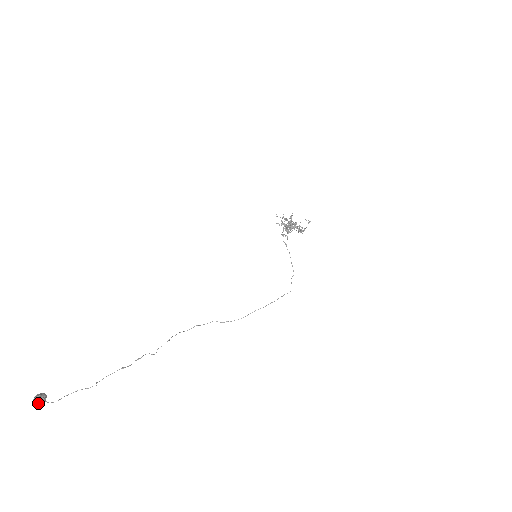
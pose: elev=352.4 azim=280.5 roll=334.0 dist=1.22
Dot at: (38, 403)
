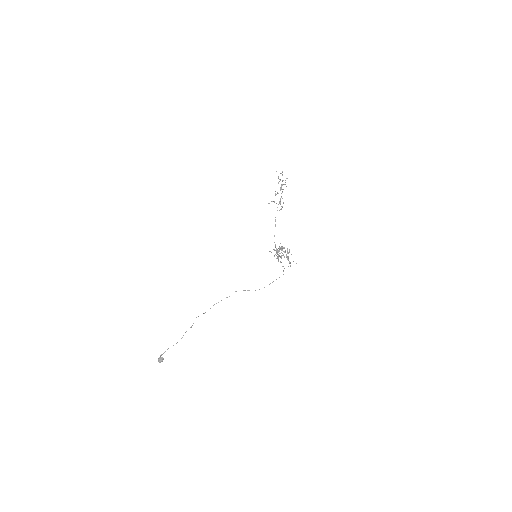
Dot at: occluded
